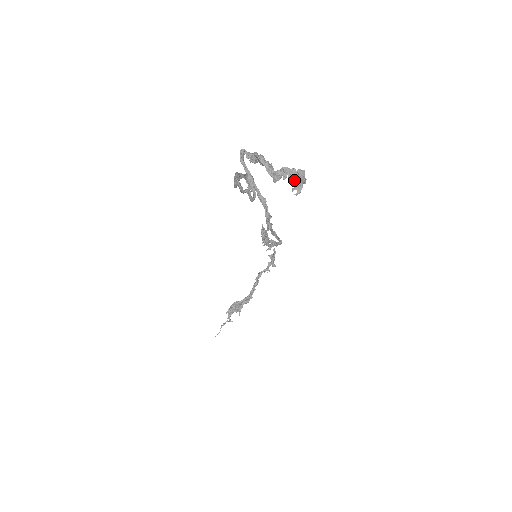
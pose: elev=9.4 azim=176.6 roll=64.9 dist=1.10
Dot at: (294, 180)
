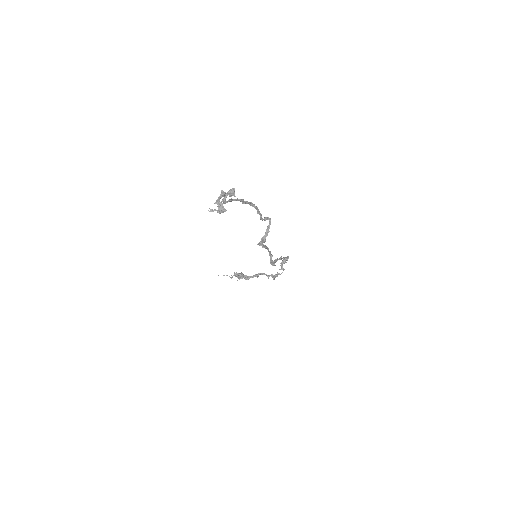
Dot at: (220, 209)
